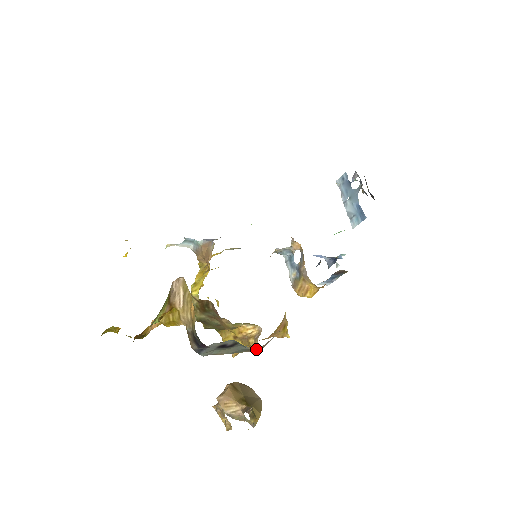
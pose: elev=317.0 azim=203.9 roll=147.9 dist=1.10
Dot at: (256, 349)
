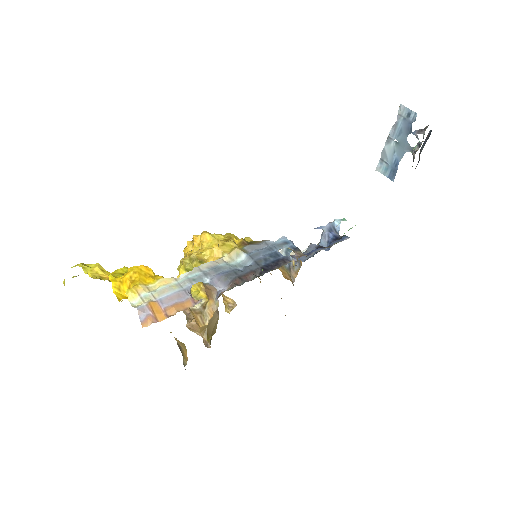
Dot at: occluded
